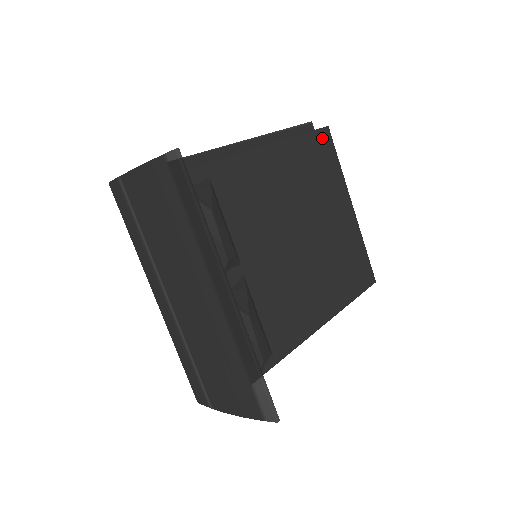
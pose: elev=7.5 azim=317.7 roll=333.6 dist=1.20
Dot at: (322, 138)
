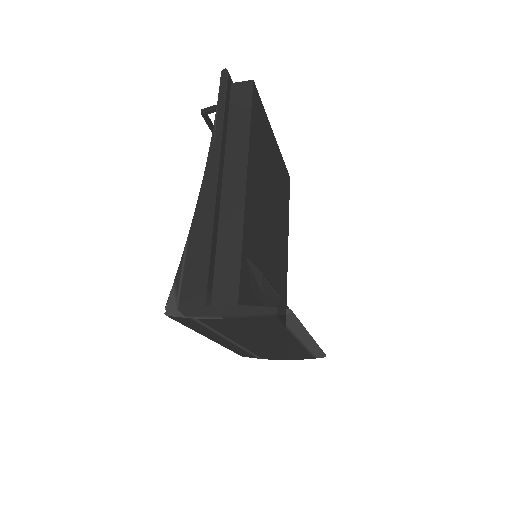
Dot at: (255, 101)
